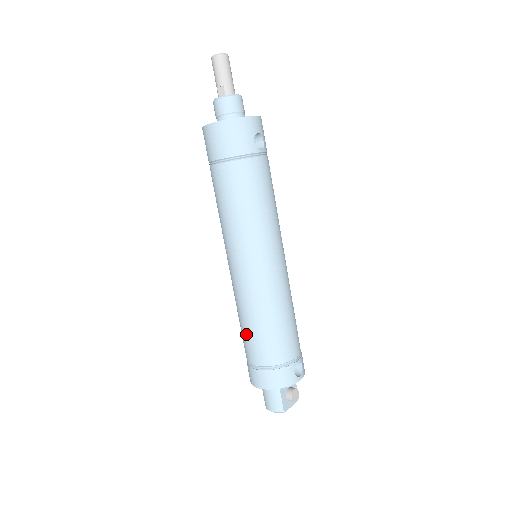
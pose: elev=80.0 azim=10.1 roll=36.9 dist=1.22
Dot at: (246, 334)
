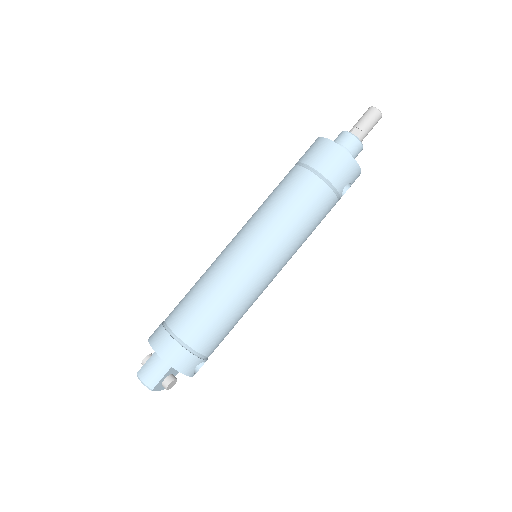
Dot at: (194, 303)
